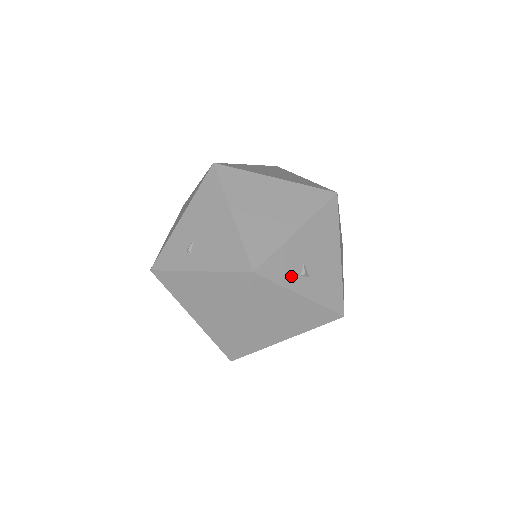
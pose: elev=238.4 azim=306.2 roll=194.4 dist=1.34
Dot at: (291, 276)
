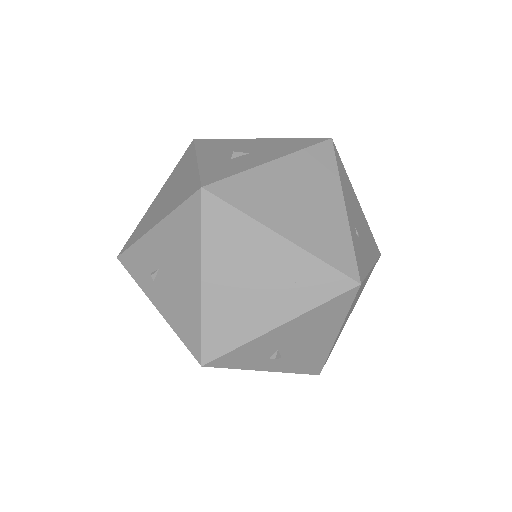
Dot at: (255, 361)
